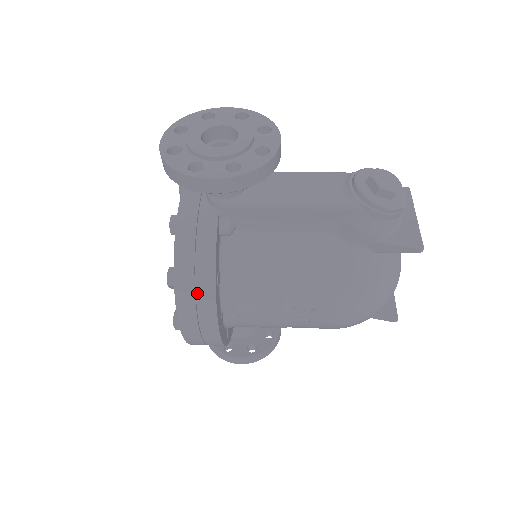
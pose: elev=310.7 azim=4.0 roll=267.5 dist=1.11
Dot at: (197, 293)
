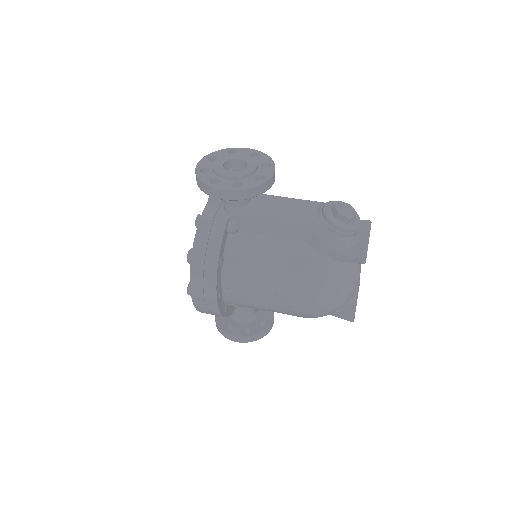
Dot at: (205, 268)
